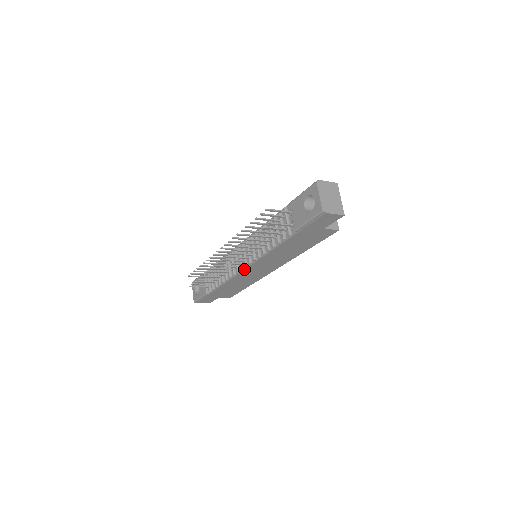
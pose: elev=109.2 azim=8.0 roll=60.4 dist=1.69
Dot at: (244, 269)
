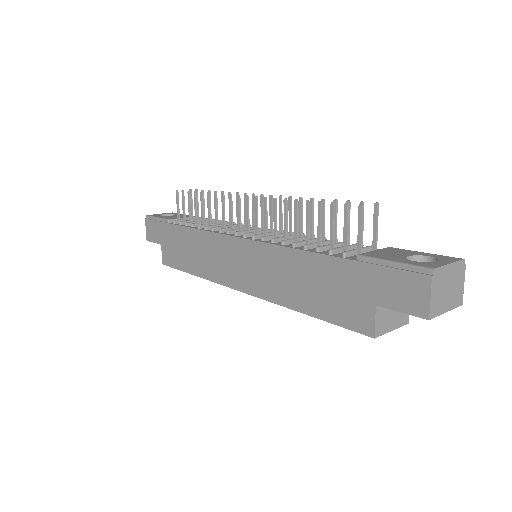
Dot at: (236, 236)
